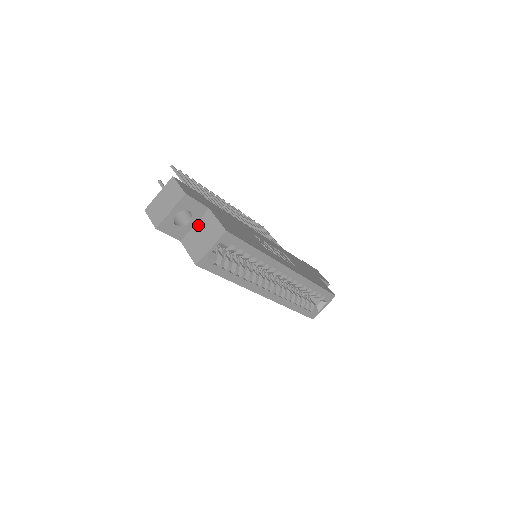
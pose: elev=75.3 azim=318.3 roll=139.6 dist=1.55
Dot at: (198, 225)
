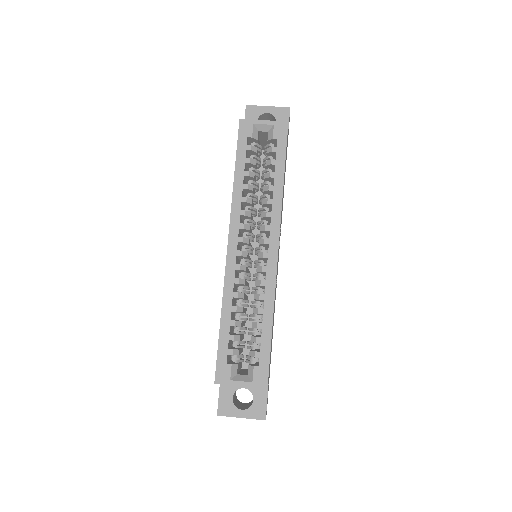
Dot at: occluded
